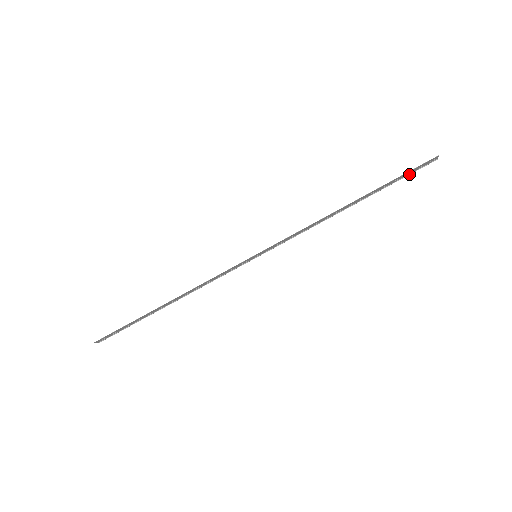
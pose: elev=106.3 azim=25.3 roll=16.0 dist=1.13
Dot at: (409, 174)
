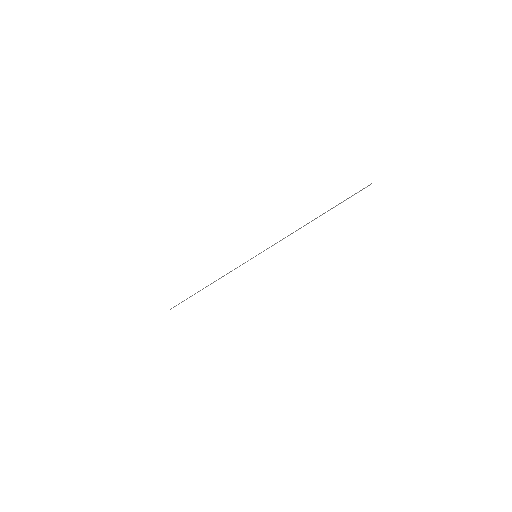
Dot at: occluded
